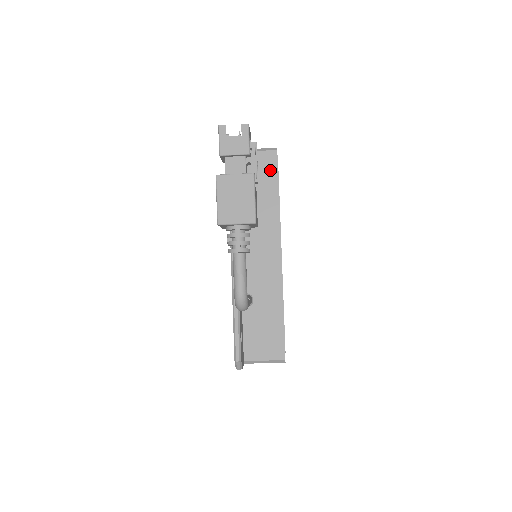
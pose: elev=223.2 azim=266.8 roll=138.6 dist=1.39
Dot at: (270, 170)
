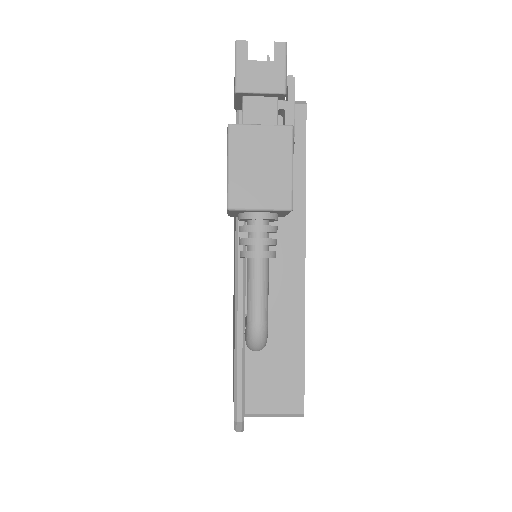
Dot at: (295, 133)
